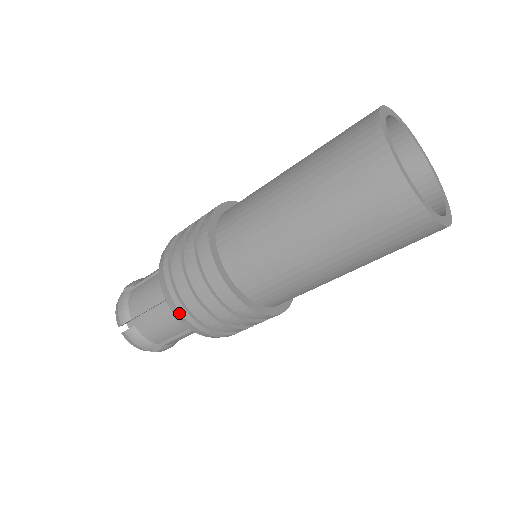
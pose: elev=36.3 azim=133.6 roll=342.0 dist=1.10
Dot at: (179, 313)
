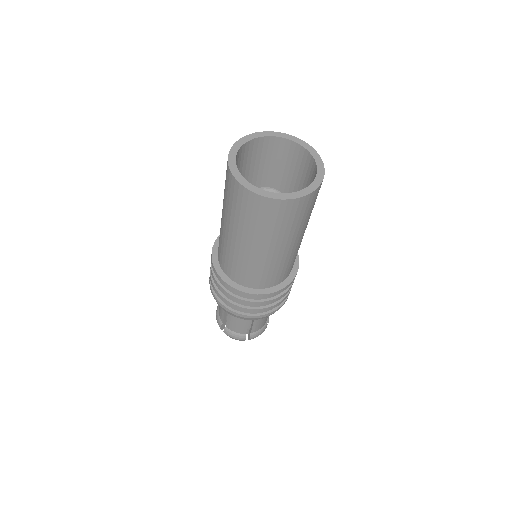
Dot at: occluded
